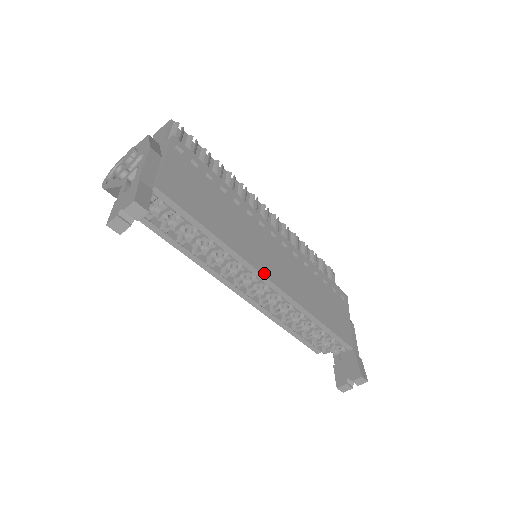
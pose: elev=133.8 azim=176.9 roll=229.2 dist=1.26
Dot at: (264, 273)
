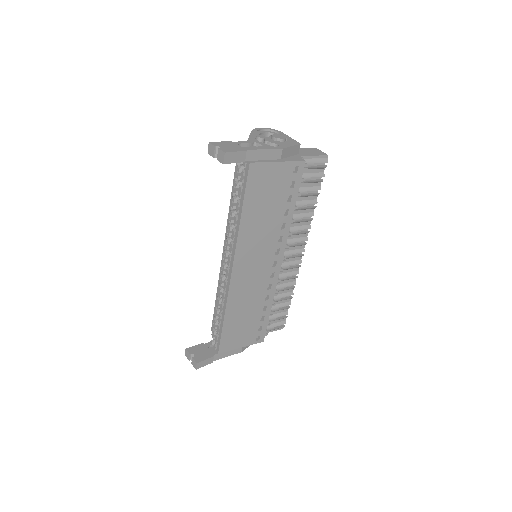
Dot at: (235, 263)
